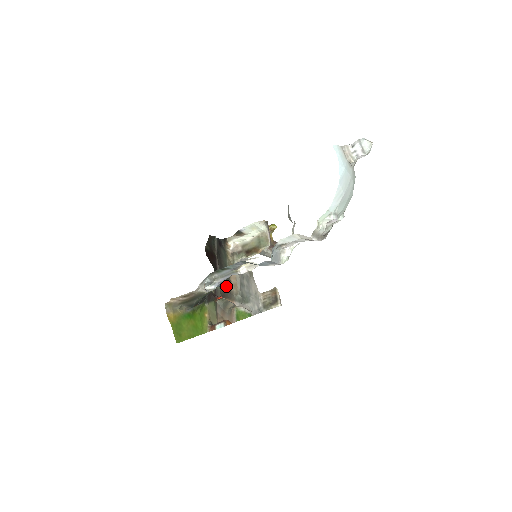
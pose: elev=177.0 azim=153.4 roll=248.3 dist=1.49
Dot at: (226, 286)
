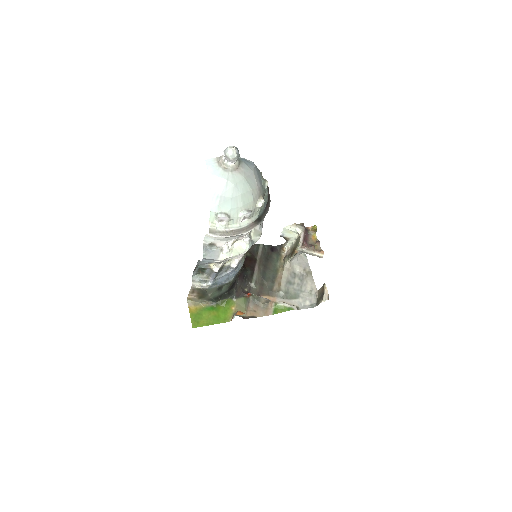
Dot at: (267, 285)
